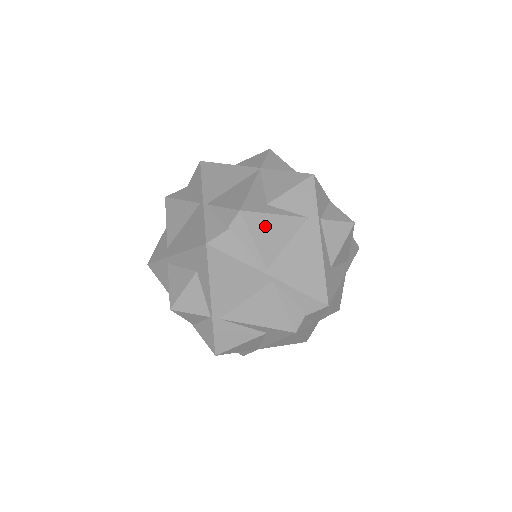
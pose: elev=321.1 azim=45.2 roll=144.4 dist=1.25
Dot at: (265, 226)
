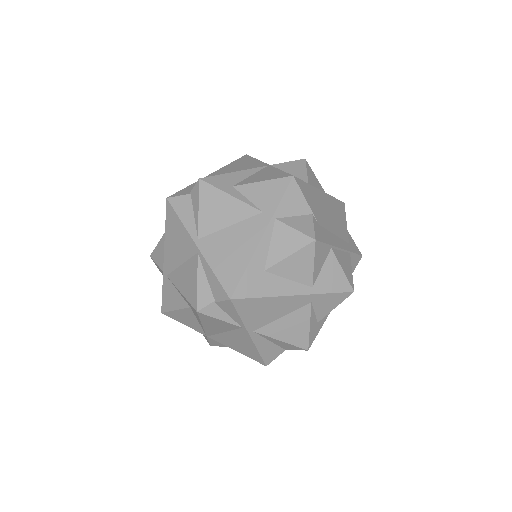
Dot at: (215, 201)
